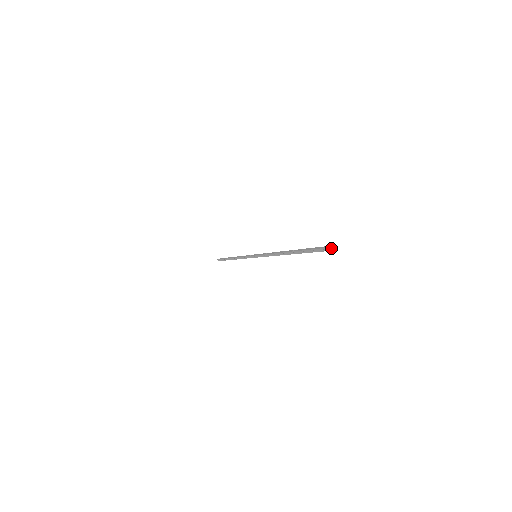
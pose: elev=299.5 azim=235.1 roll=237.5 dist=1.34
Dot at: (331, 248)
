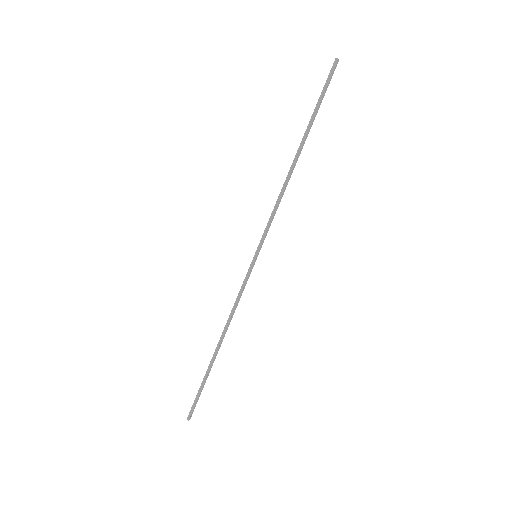
Dot at: (335, 60)
